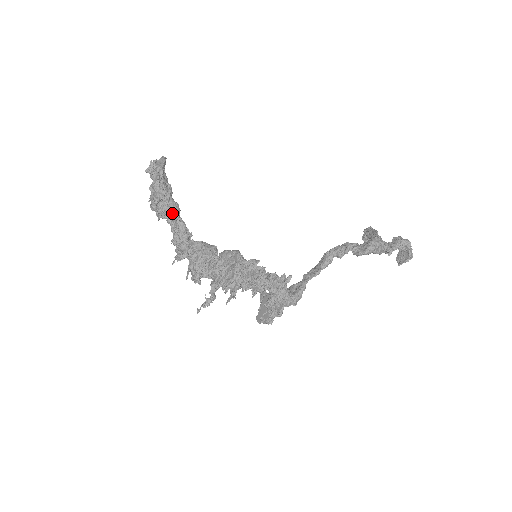
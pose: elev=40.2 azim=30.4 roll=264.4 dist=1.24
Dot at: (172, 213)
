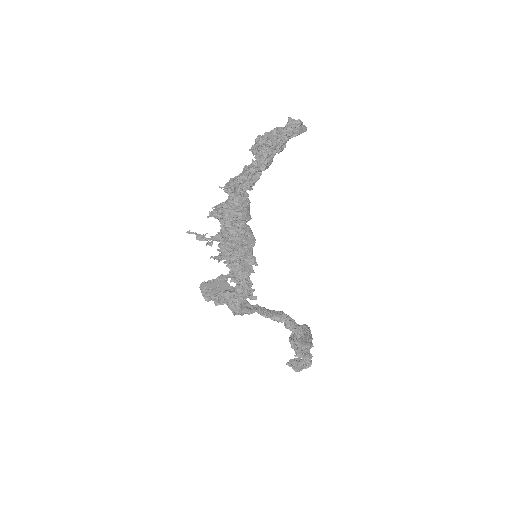
Dot at: (263, 163)
